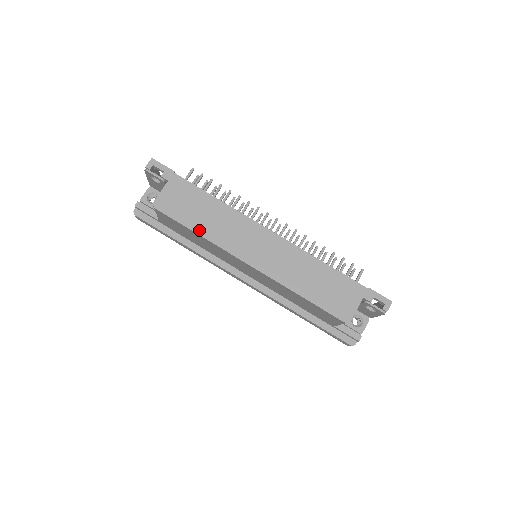
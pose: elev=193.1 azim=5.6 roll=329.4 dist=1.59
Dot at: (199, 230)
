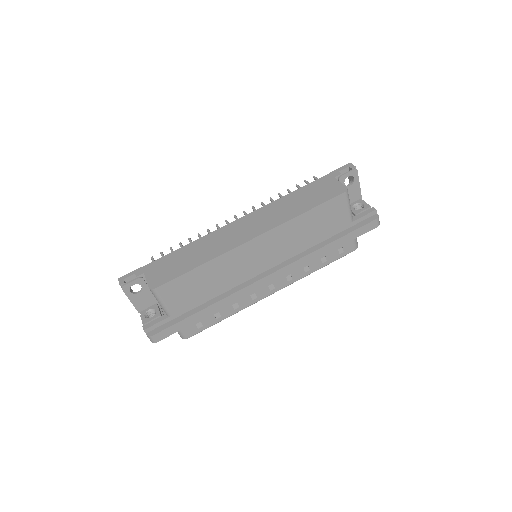
Dot at: (198, 264)
